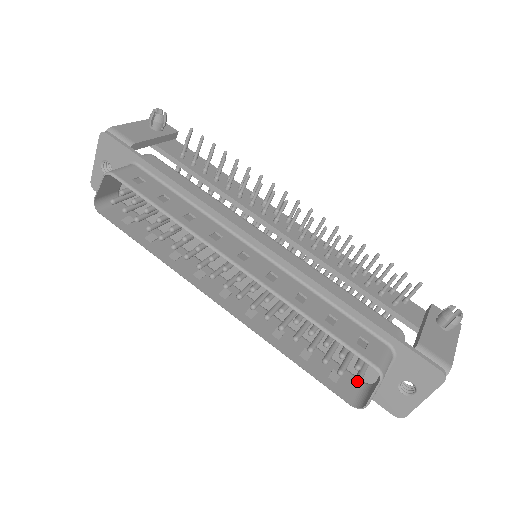
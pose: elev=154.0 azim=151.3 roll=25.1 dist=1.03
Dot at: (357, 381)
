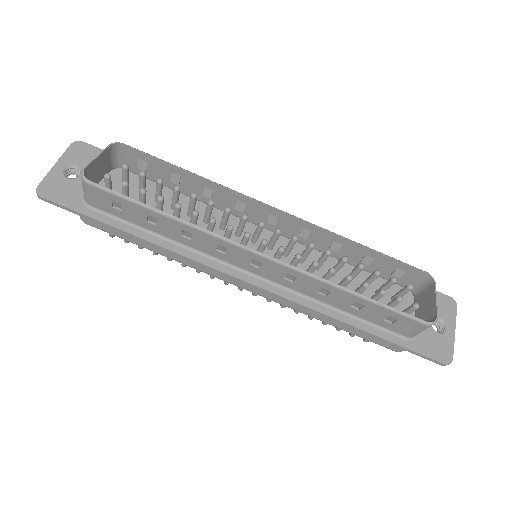
Dot at: (415, 303)
